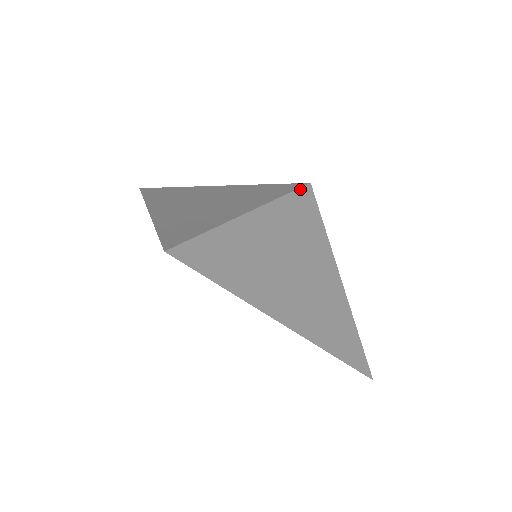
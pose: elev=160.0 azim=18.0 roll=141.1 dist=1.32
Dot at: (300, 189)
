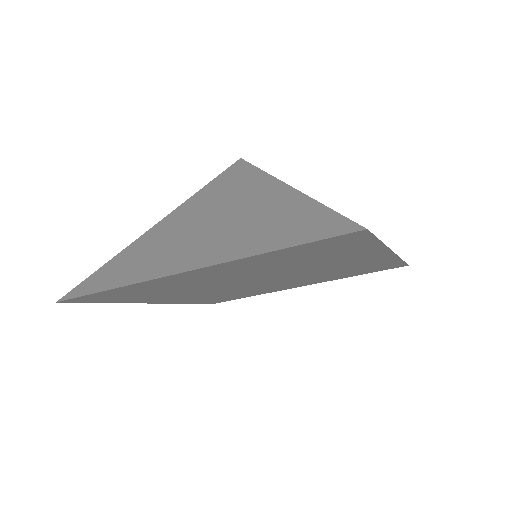
Dot at: (250, 163)
